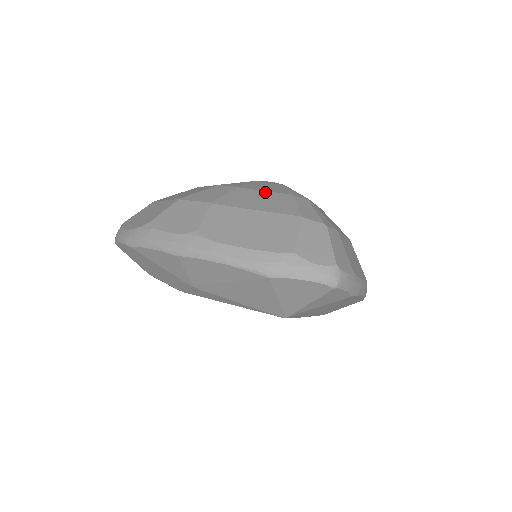
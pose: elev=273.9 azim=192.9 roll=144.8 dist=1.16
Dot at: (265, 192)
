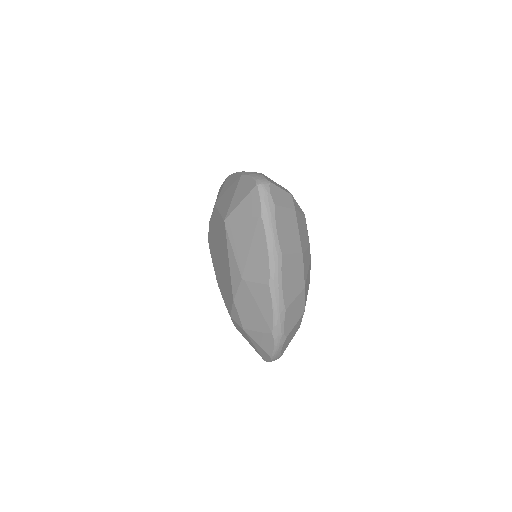
Dot at: occluded
